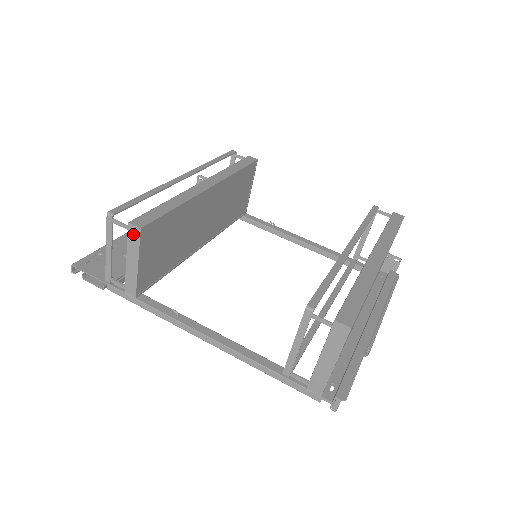
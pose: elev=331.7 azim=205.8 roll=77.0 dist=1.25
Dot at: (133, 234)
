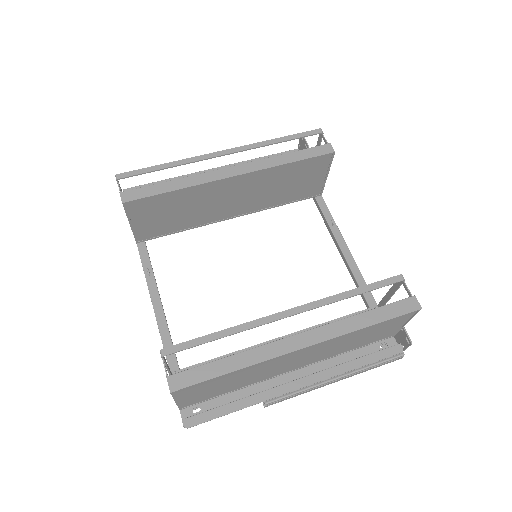
Dot at: occluded
